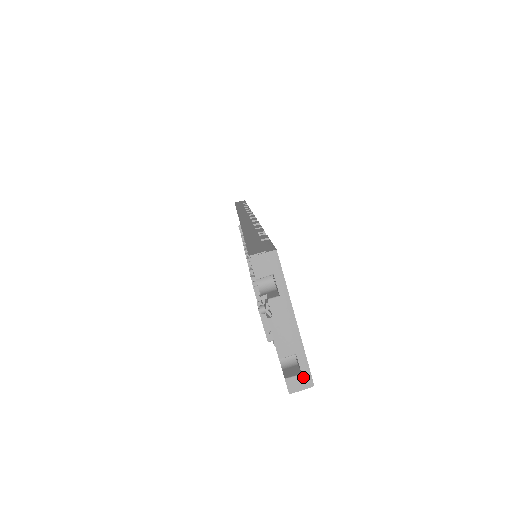
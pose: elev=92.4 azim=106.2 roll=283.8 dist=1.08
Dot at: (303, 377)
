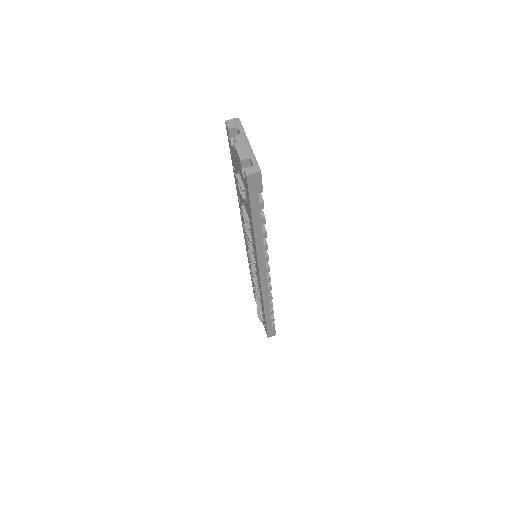
Dot at: (254, 167)
